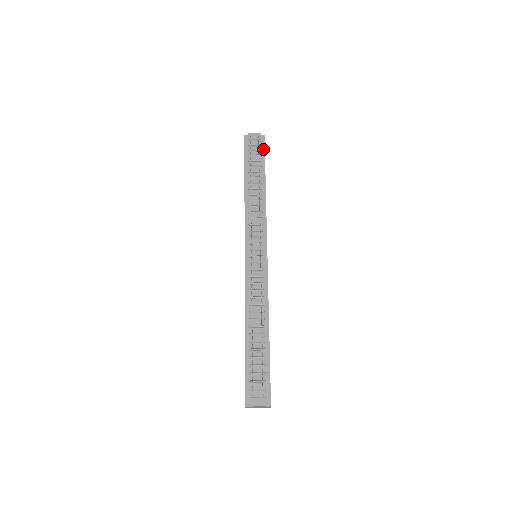
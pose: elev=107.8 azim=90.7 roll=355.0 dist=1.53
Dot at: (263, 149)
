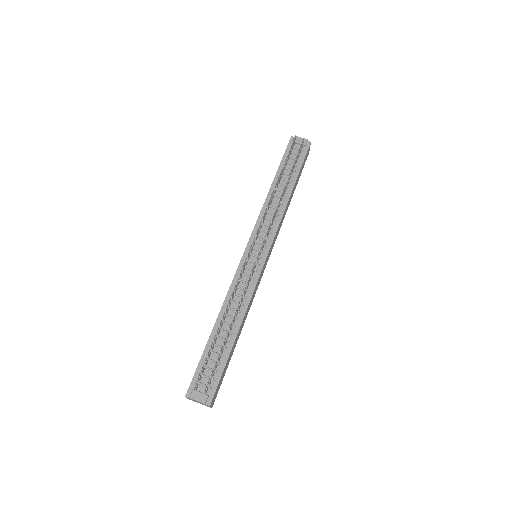
Dot at: (304, 155)
